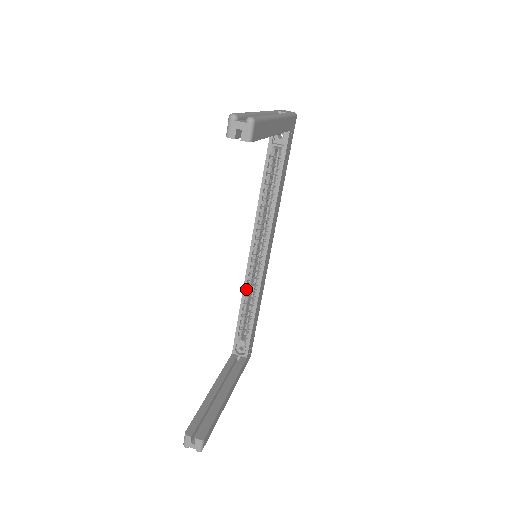
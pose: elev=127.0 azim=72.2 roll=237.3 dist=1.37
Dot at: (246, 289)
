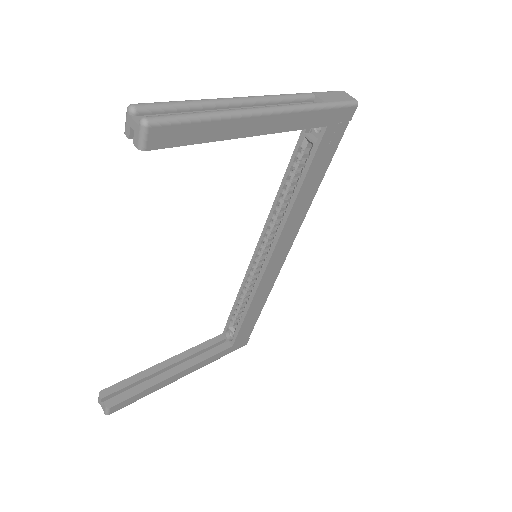
Dot at: (246, 282)
